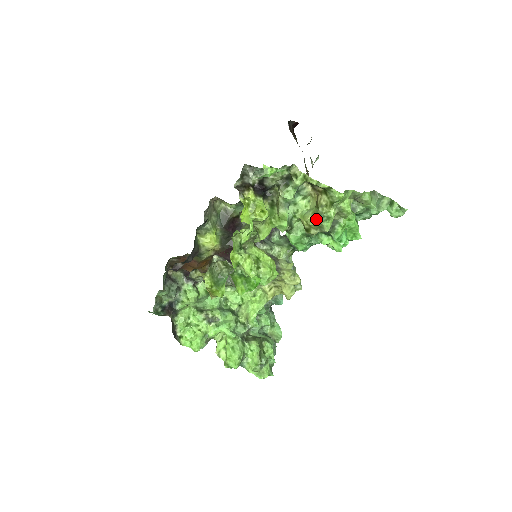
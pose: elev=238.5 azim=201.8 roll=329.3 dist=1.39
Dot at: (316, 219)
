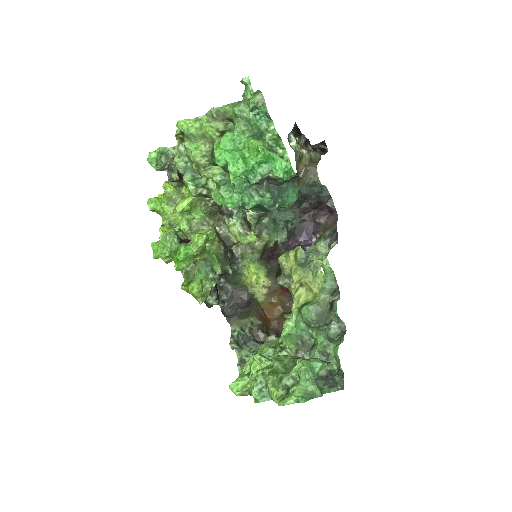
Dot at: (188, 159)
